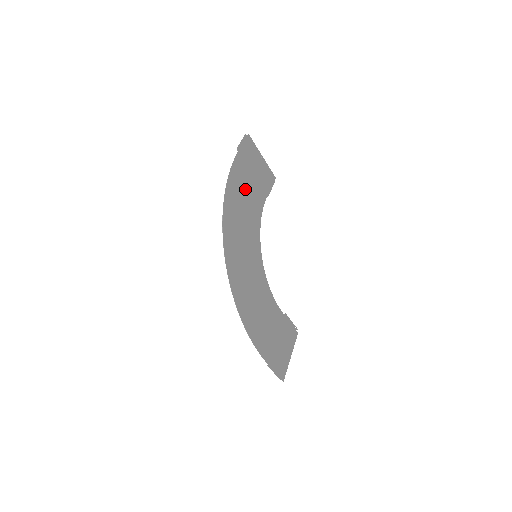
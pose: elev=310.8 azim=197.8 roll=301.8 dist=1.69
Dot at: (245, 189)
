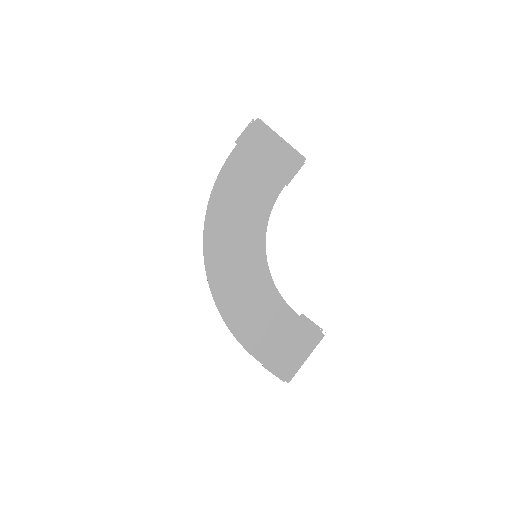
Dot at: (245, 185)
